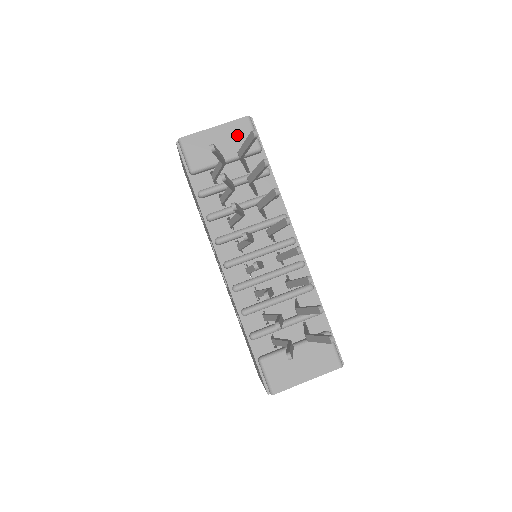
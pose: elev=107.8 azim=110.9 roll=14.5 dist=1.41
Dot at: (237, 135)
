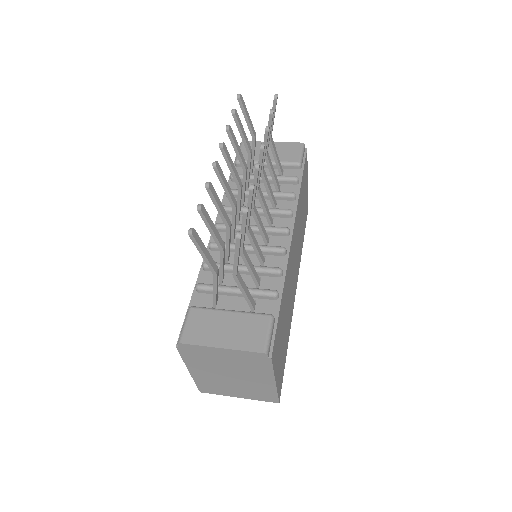
Dot at: (286, 151)
